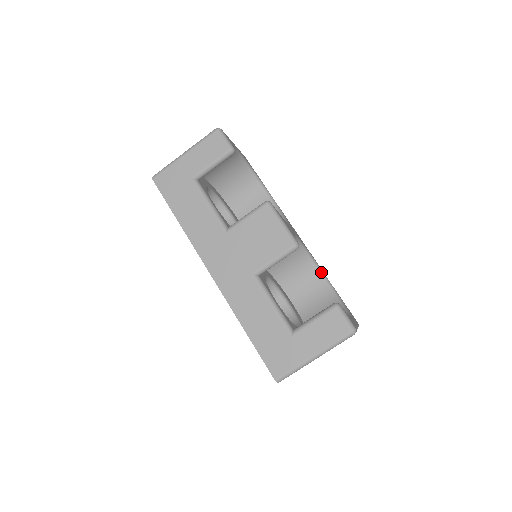
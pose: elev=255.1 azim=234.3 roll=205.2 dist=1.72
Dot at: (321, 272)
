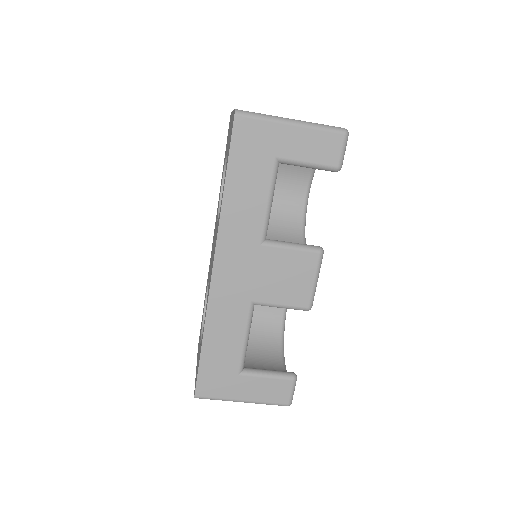
Dot at: occluded
